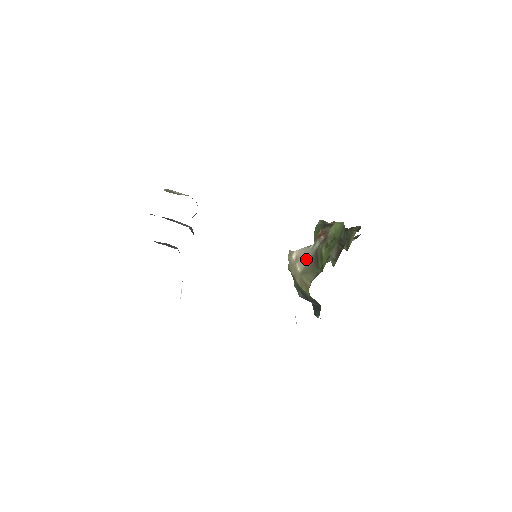
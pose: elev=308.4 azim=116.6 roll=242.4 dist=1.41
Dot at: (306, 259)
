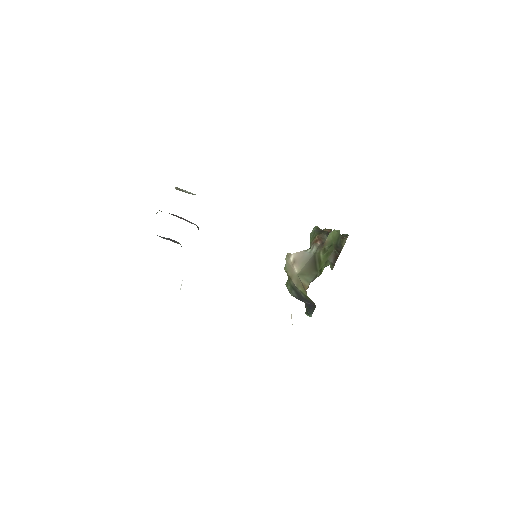
Dot at: (304, 262)
